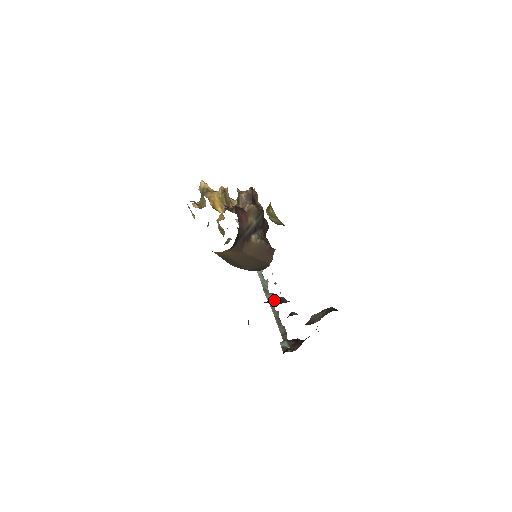
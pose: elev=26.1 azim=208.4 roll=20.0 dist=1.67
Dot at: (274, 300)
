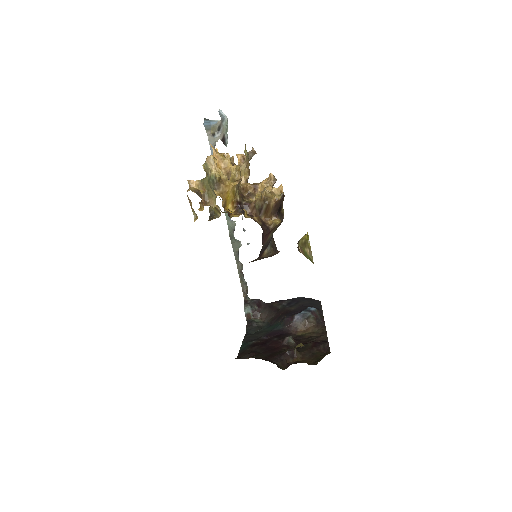
Dot at: (288, 356)
